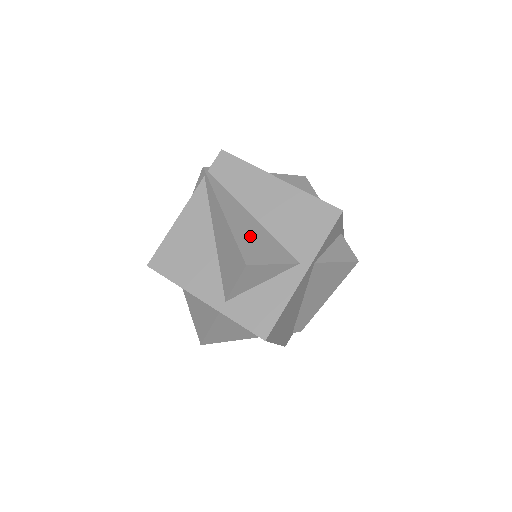
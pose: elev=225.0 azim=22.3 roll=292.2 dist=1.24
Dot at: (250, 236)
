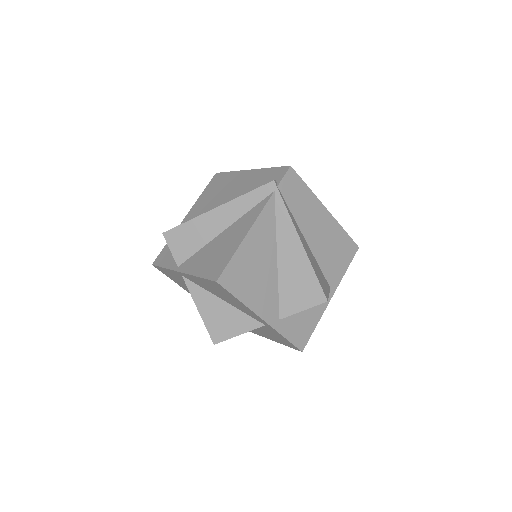
Dot at: (315, 267)
